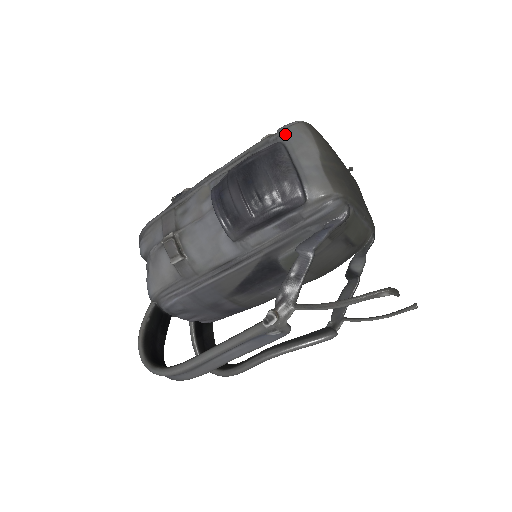
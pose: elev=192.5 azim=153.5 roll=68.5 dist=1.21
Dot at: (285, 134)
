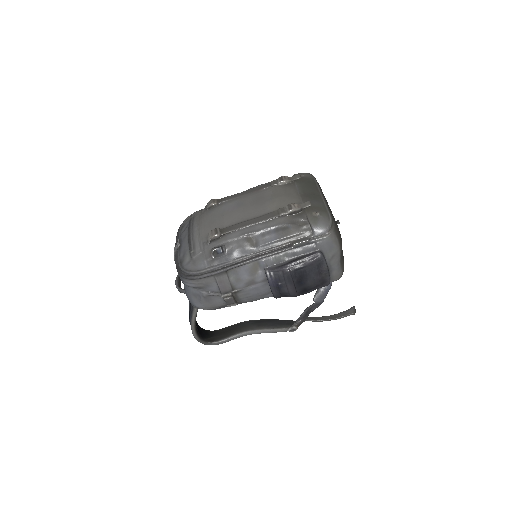
Dot at: (323, 244)
